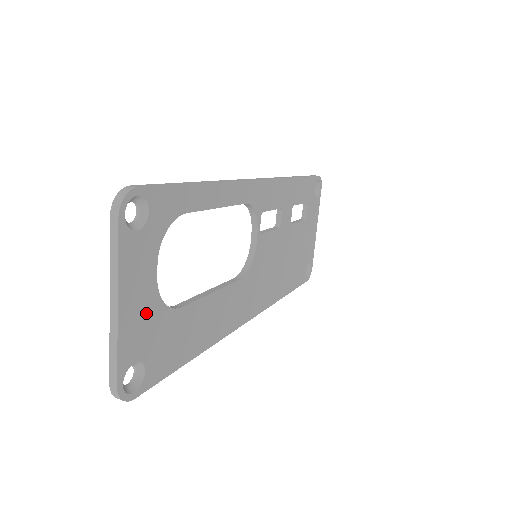
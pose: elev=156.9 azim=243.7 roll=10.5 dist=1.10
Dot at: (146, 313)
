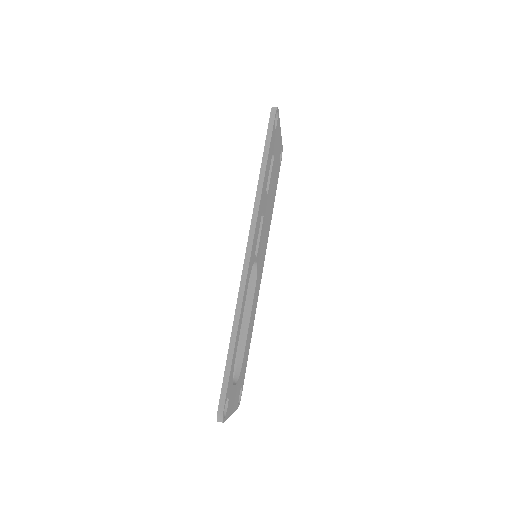
Dot at: (237, 391)
